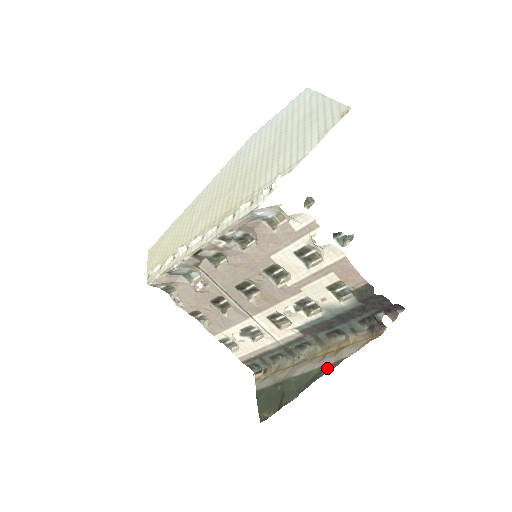
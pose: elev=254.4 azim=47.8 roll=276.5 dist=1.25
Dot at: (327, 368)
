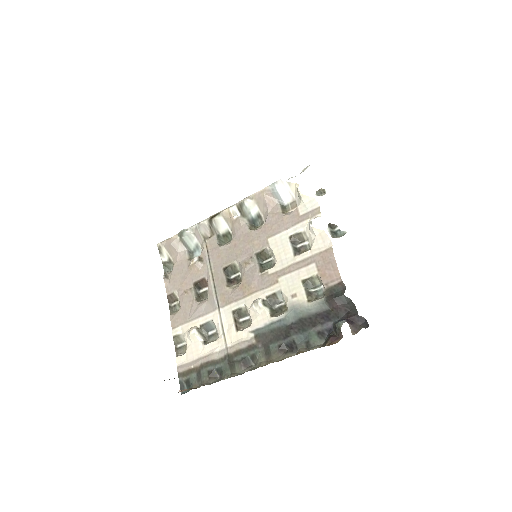
Dot at: occluded
